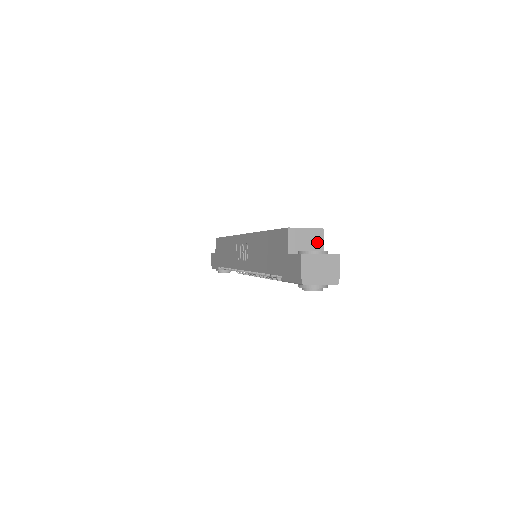
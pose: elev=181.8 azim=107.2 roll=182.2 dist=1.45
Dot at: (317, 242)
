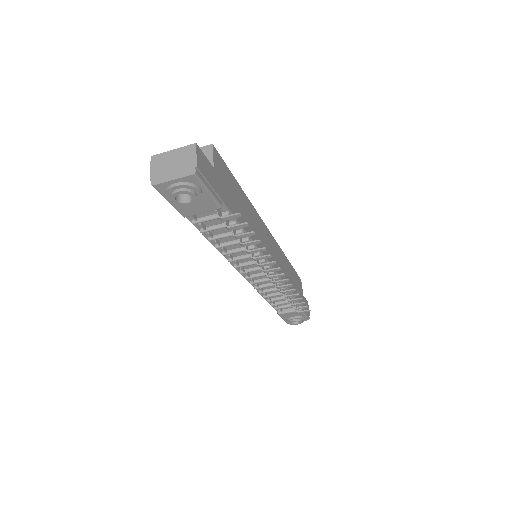
Dot at: occluded
